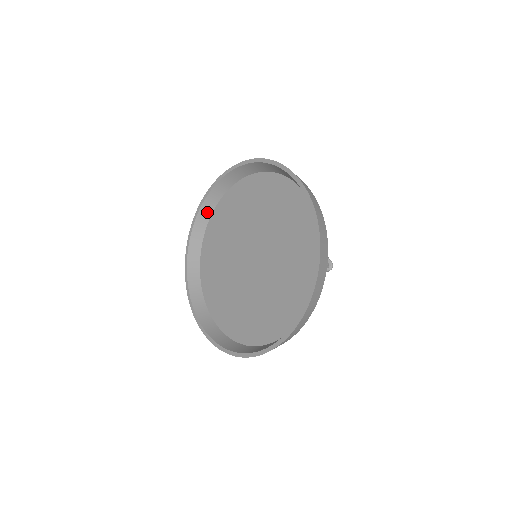
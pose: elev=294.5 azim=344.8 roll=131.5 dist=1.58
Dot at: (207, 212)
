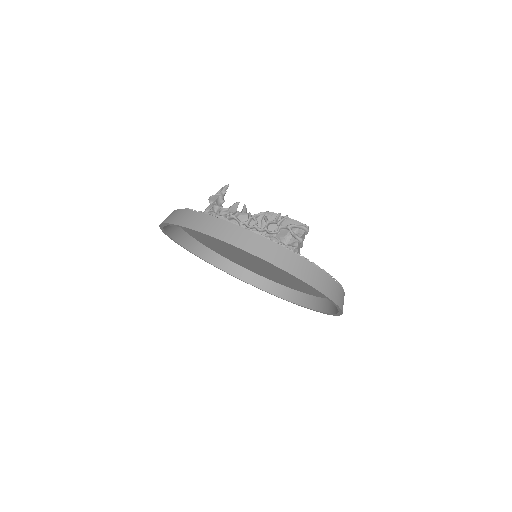
Dot at: (193, 244)
